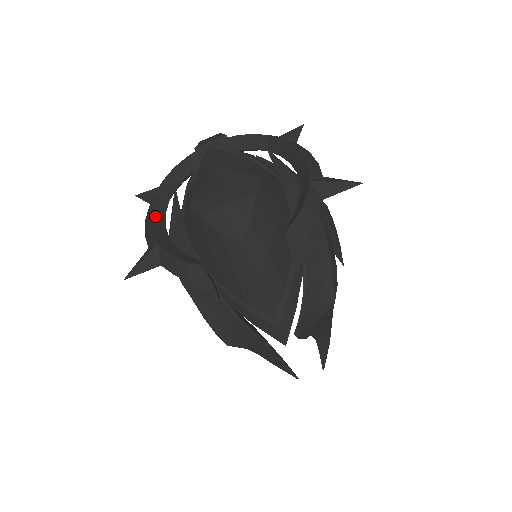
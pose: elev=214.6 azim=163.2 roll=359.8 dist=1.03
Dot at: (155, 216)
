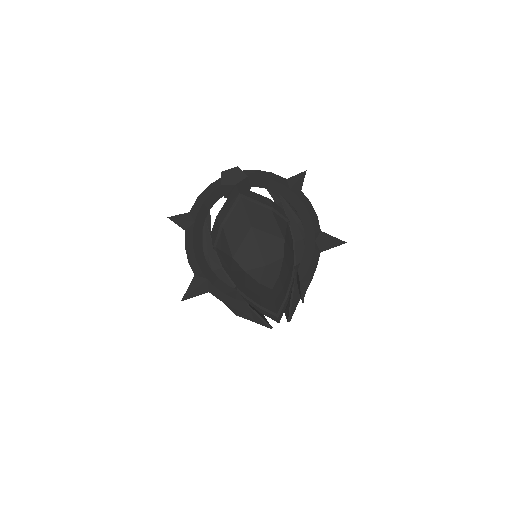
Dot at: (197, 250)
